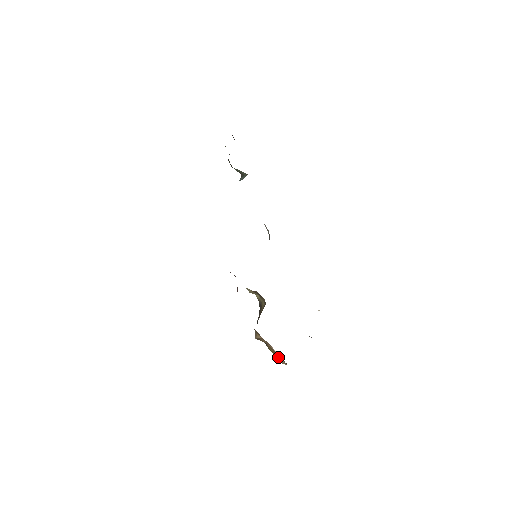
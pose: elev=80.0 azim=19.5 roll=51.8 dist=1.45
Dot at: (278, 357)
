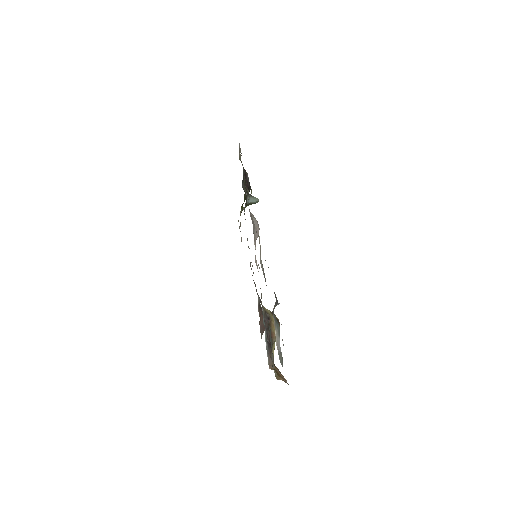
Dot at: (280, 377)
